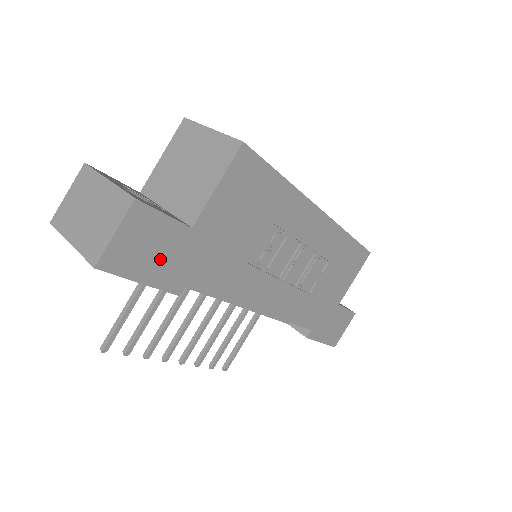
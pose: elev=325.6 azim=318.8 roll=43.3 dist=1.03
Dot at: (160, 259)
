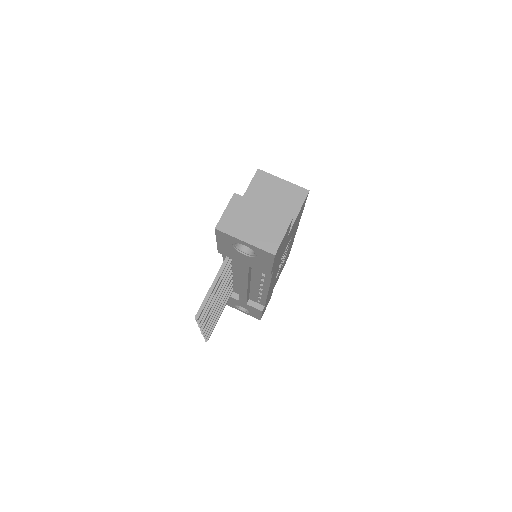
Dot at: (279, 252)
